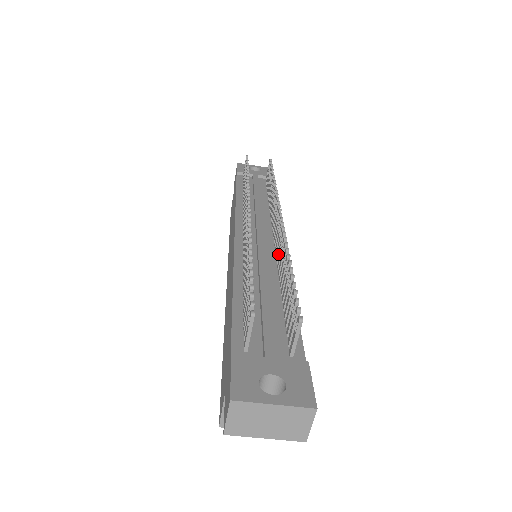
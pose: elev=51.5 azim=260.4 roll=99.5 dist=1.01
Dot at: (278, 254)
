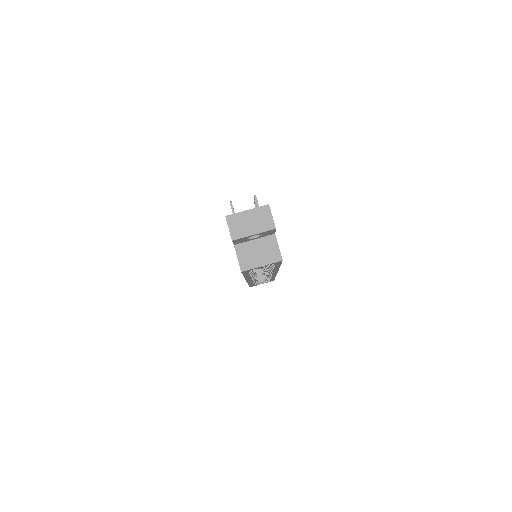
Dot at: occluded
